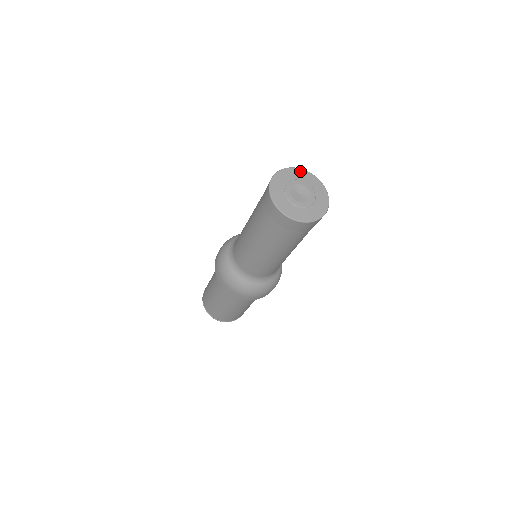
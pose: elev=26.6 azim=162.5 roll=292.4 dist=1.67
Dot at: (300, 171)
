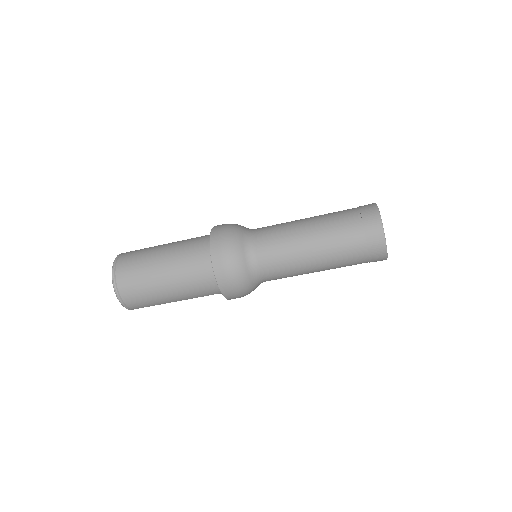
Dot at: occluded
